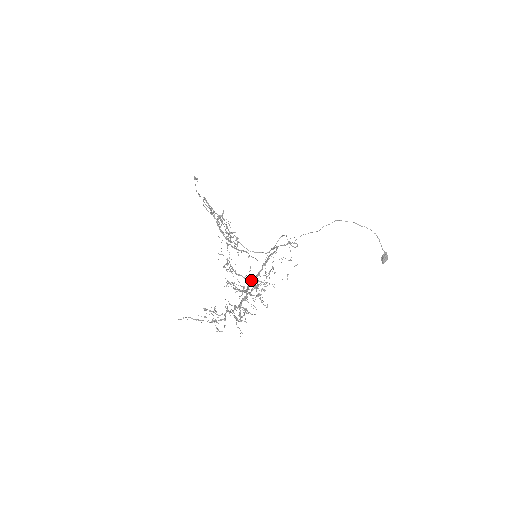
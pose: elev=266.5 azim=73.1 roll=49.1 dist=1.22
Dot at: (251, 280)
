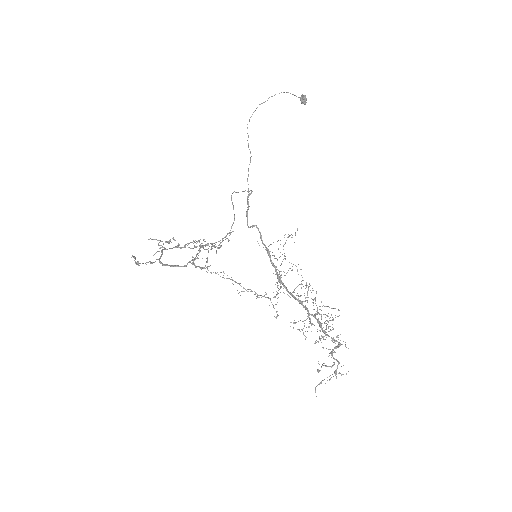
Dot at: (282, 283)
